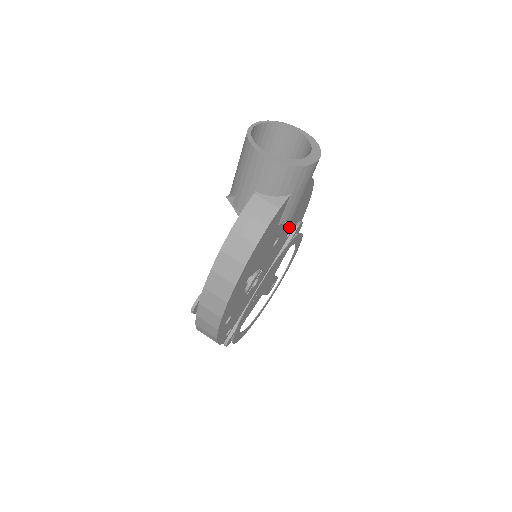
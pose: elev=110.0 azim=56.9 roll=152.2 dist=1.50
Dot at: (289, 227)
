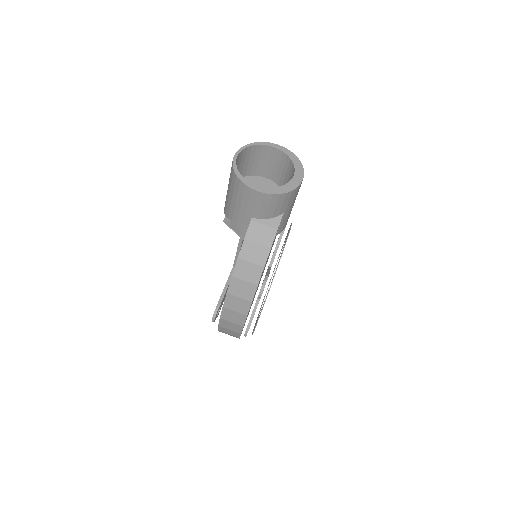
Dot at: occluded
